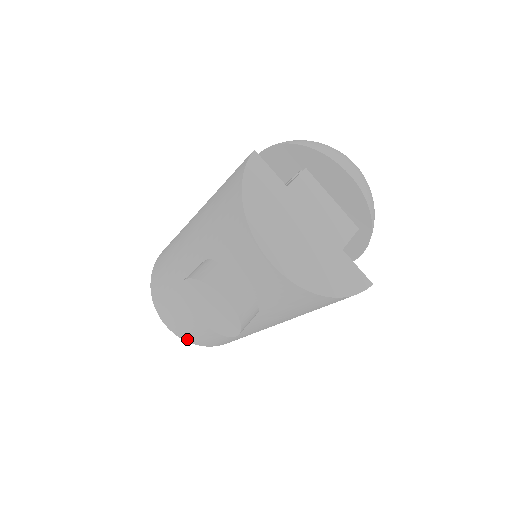
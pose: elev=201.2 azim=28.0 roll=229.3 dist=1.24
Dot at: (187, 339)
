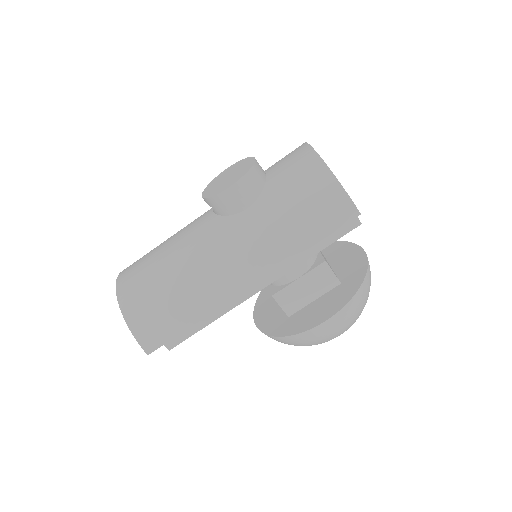
Dot at: (122, 288)
